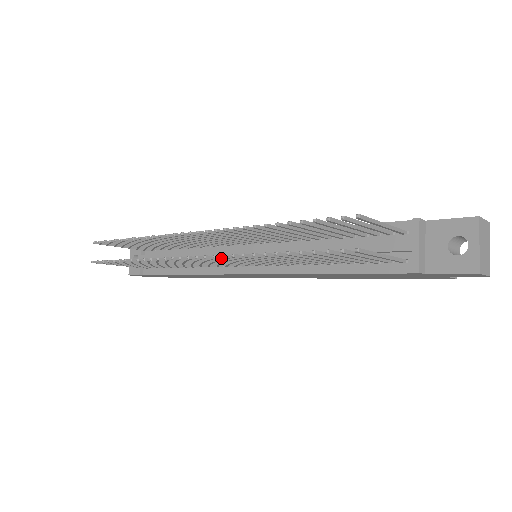
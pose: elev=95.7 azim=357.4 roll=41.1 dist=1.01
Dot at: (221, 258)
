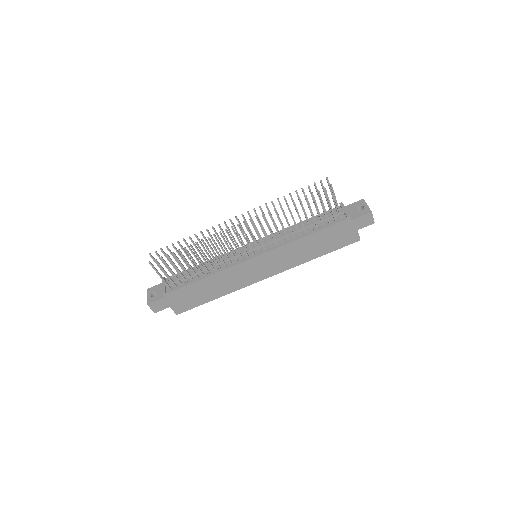
Dot at: (258, 220)
